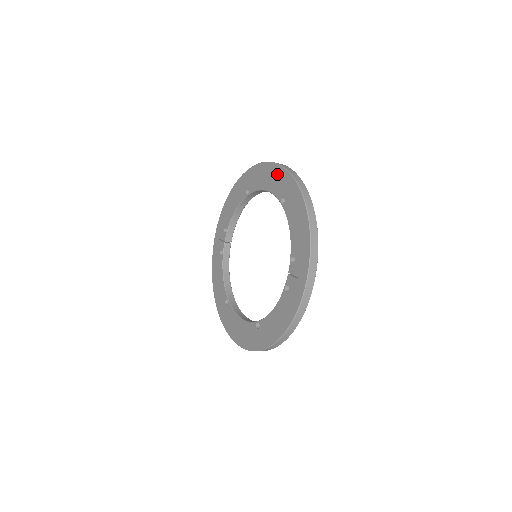
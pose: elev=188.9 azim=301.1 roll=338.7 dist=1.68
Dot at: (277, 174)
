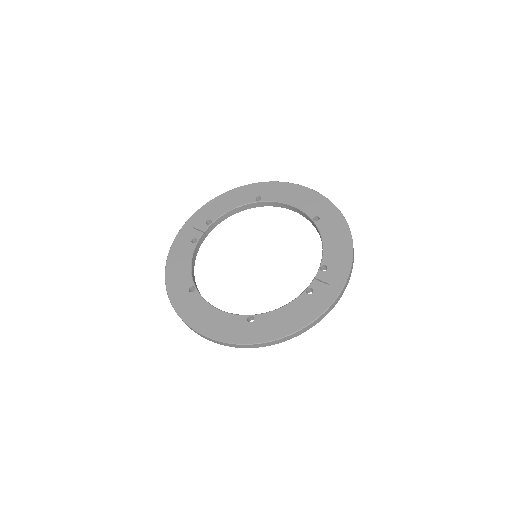
Dot at: (312, 197)
